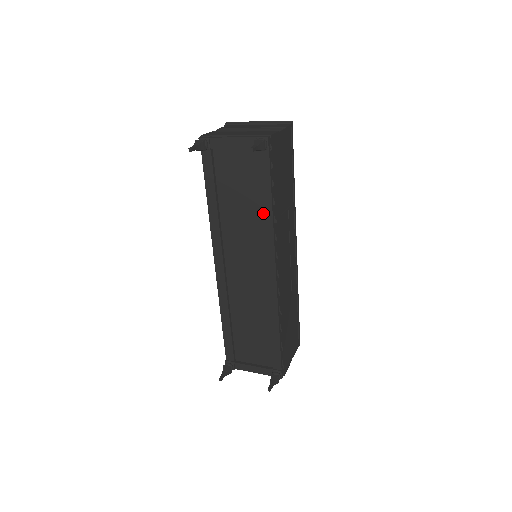
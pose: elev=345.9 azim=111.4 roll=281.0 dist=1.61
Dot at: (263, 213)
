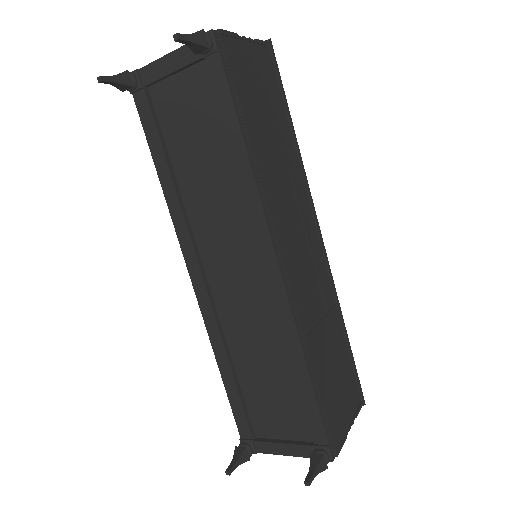
Dot at: (235, 163)
